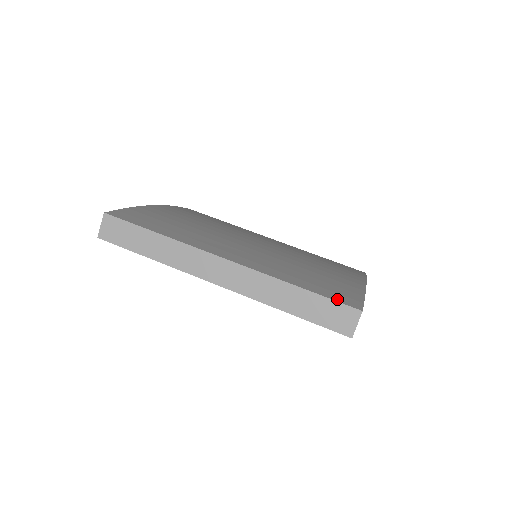
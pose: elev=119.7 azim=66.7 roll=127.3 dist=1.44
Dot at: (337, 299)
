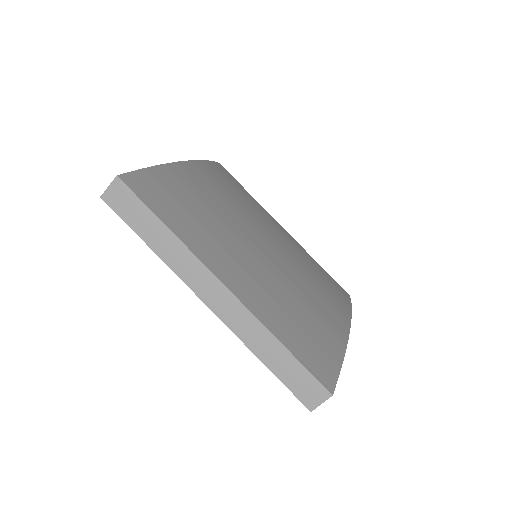
Dot at: (315, 372)
